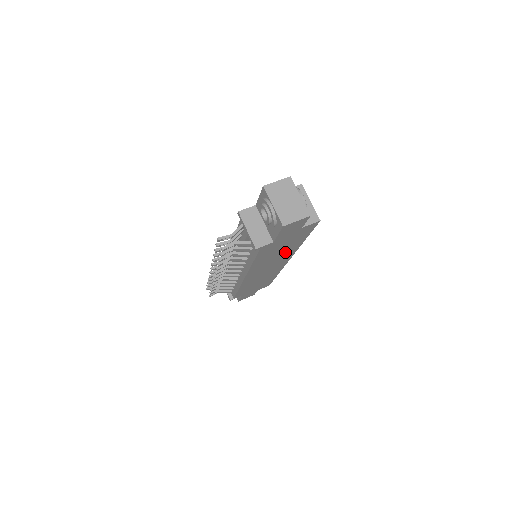
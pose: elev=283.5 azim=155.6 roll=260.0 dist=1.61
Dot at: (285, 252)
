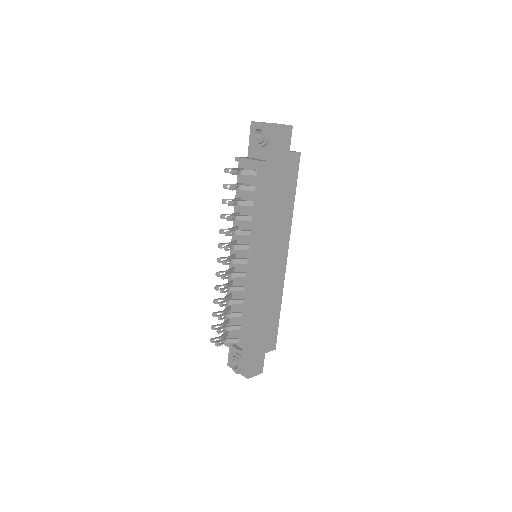
Dot at: (282, 217)
